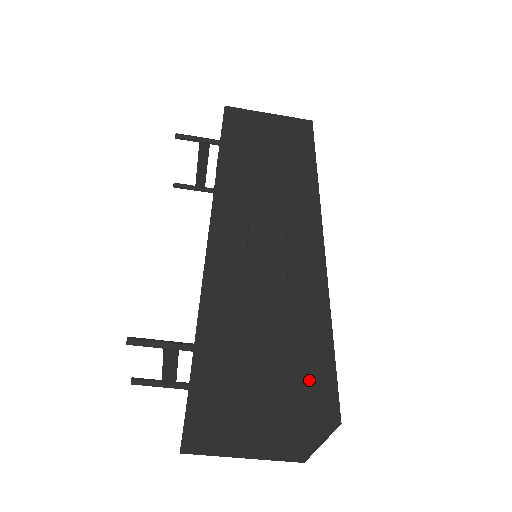
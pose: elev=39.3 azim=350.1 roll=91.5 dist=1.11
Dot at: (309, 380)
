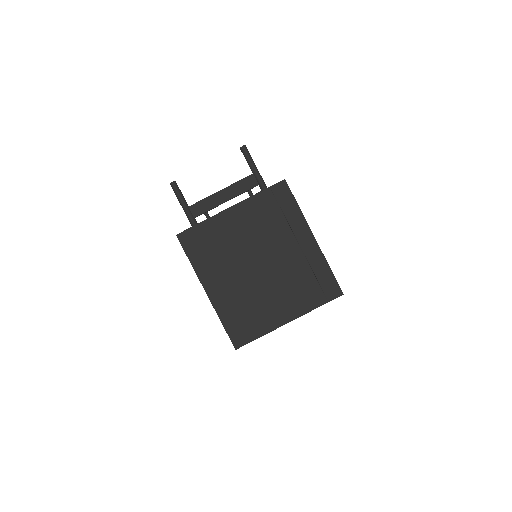
Dot at: occluded
